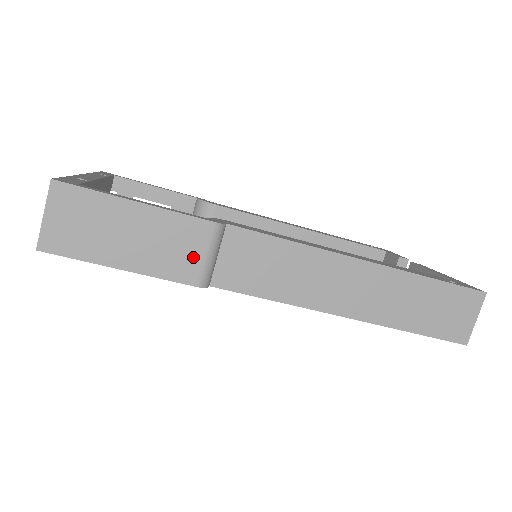
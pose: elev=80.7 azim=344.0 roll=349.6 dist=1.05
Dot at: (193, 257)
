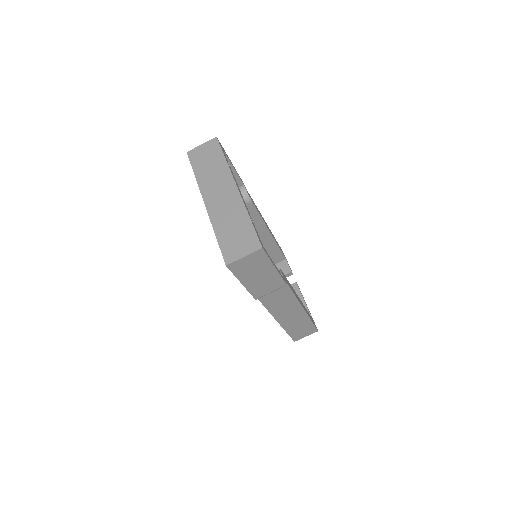
Dot at: (267, 291)
